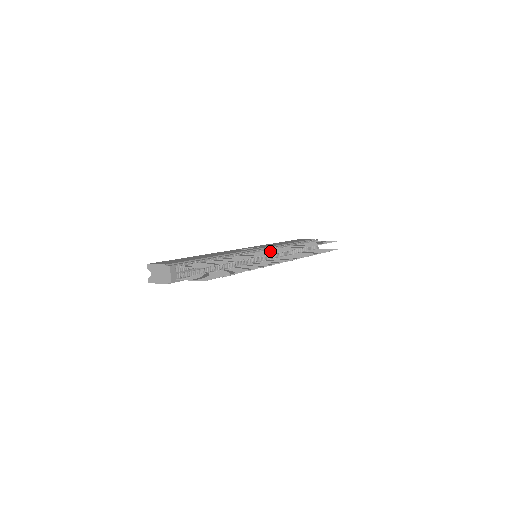
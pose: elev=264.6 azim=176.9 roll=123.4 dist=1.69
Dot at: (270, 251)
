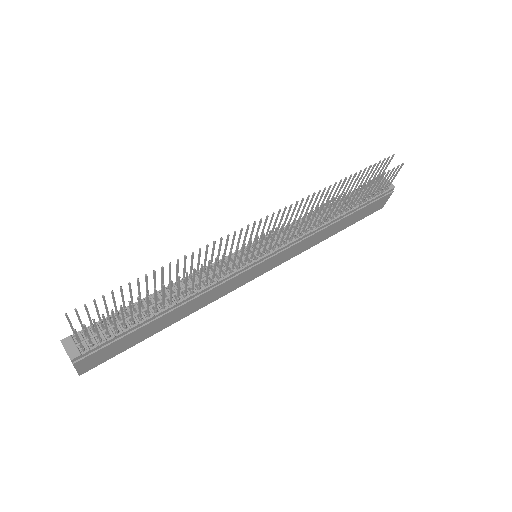
Dot at: occluded
